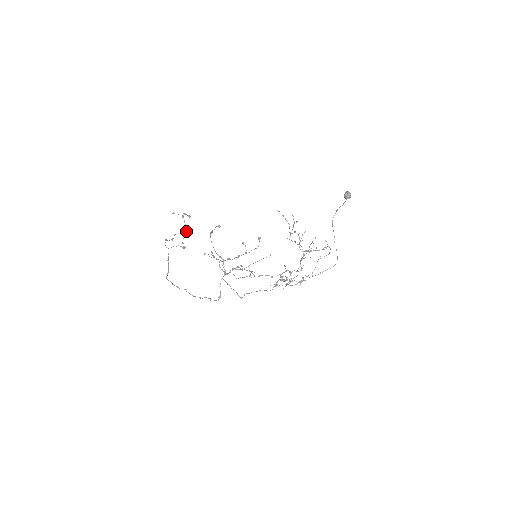
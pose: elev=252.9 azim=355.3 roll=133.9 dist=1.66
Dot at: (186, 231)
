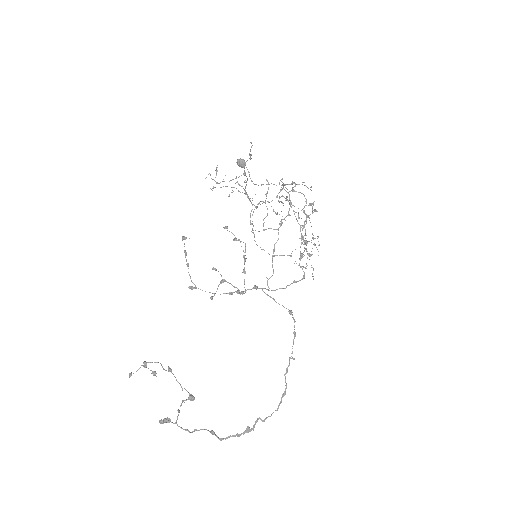
Dot at: (168, 367)
